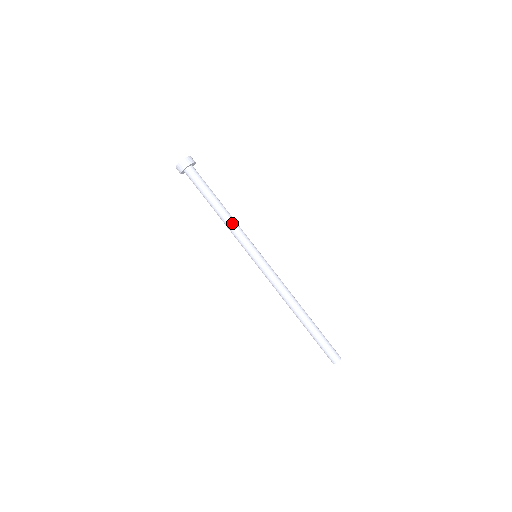
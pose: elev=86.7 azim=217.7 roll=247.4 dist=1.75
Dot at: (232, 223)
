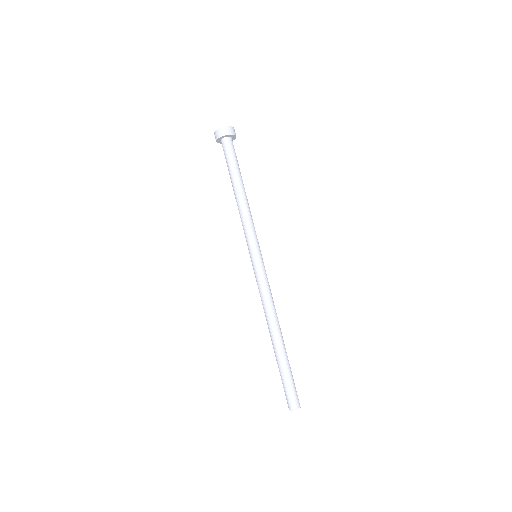
Dot at: (246, 211)
